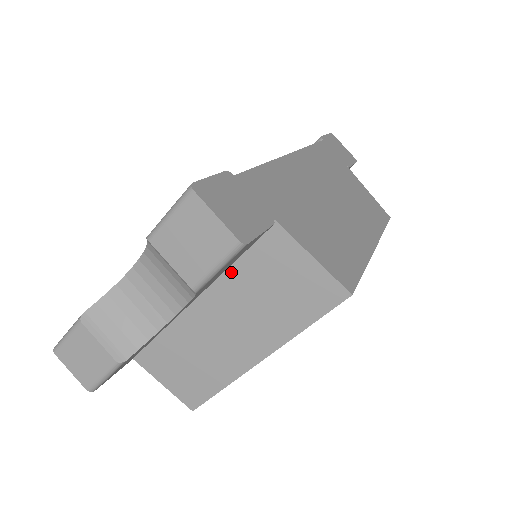
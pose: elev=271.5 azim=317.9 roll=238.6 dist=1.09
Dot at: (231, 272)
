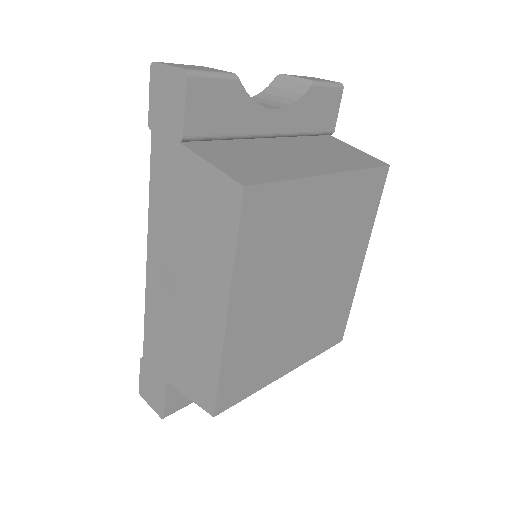
Dot at: (303, 140)
